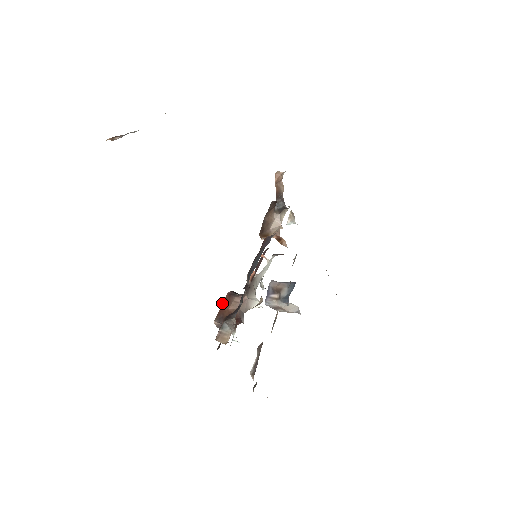
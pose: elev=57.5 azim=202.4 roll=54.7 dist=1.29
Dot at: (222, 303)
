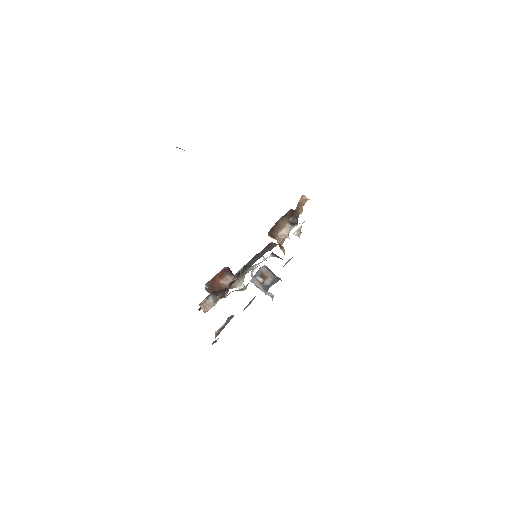
Dot at: (217, 274)
